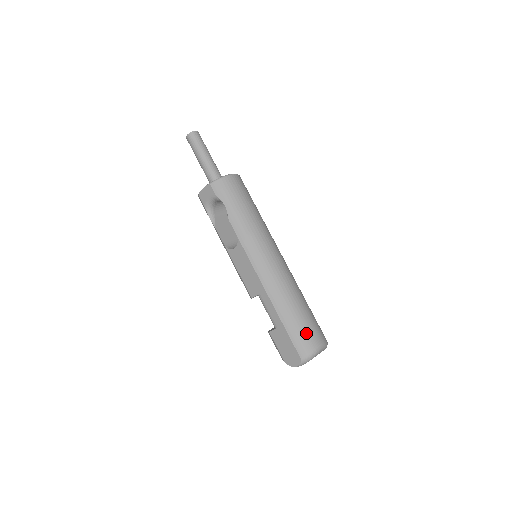
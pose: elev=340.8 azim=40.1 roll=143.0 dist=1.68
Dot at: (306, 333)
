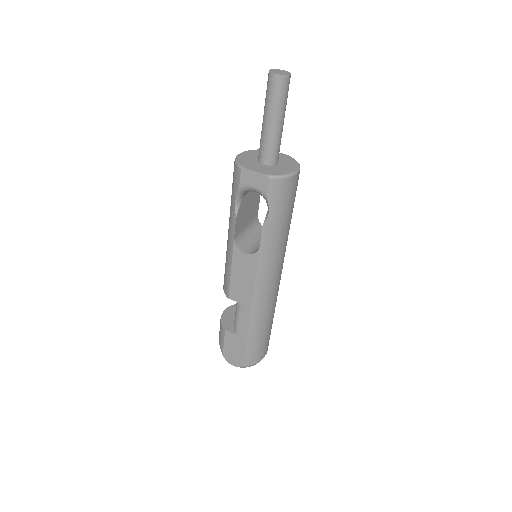
Dot at: (261, 349)
